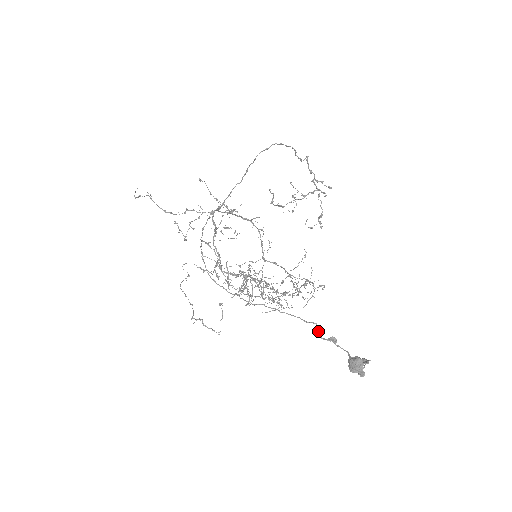
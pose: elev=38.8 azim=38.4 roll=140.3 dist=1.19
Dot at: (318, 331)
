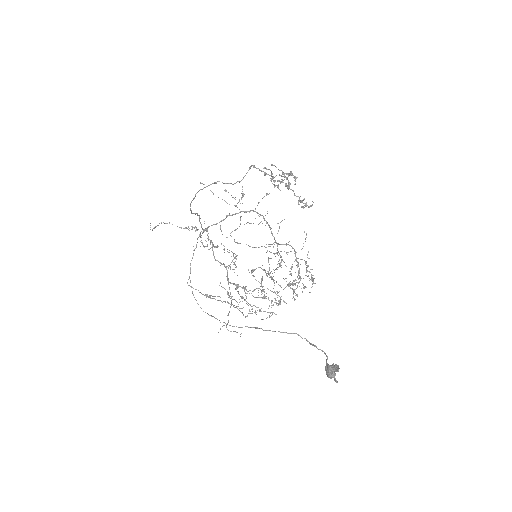
Dot at: occluded
